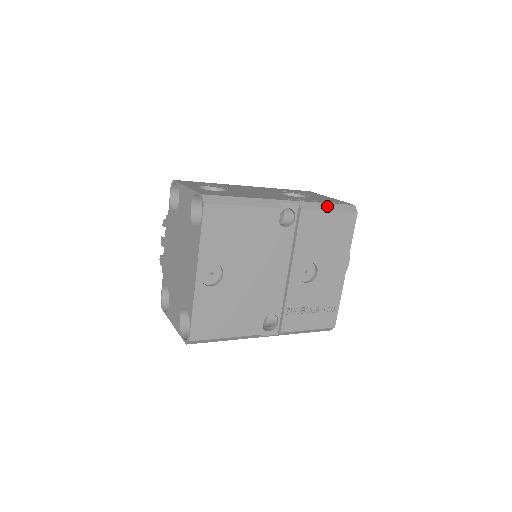
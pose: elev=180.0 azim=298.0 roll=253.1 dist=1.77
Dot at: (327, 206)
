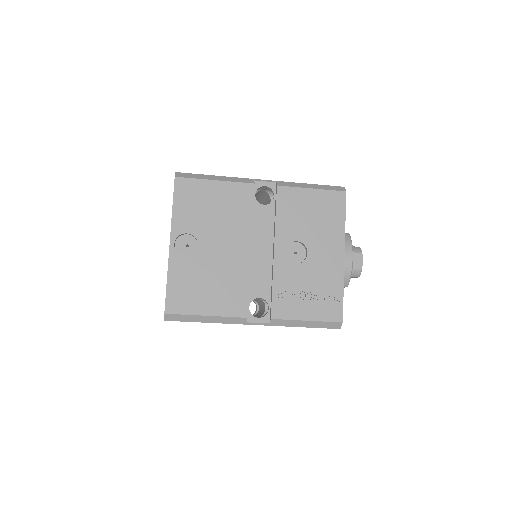
Dot at: (309, 185)
